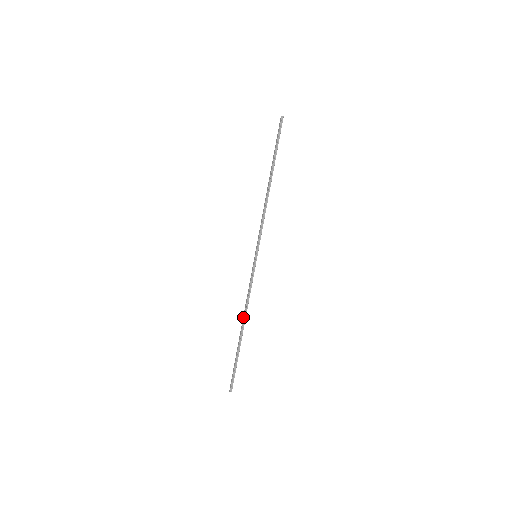
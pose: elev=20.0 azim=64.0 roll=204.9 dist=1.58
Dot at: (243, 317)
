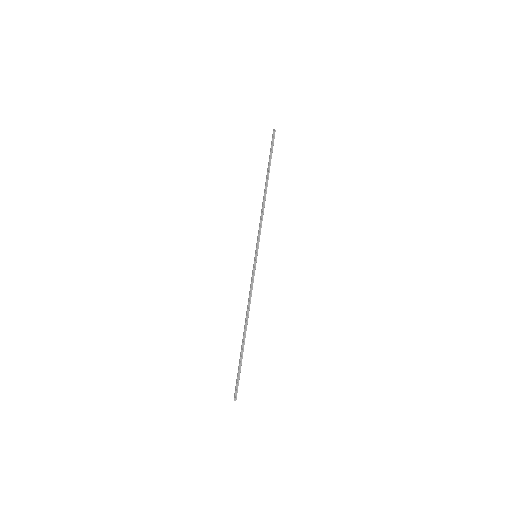
Dot at: (245, 318)
